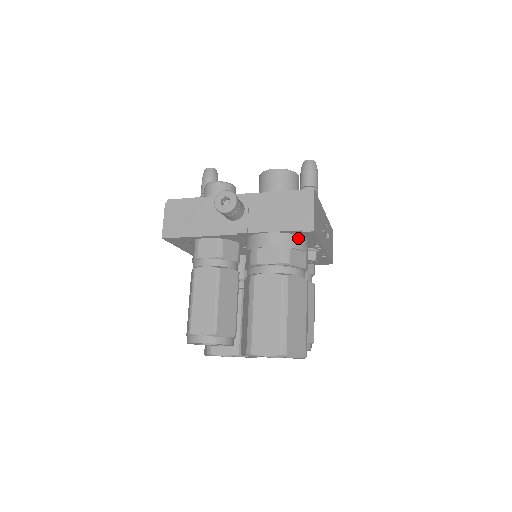
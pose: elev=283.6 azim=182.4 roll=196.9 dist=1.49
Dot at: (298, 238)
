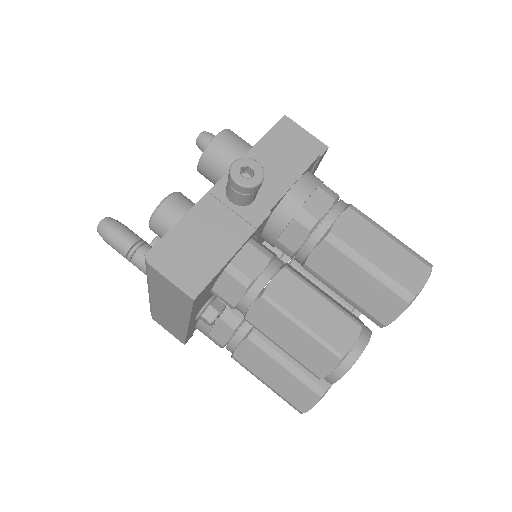
Dot at: (312, 174)
